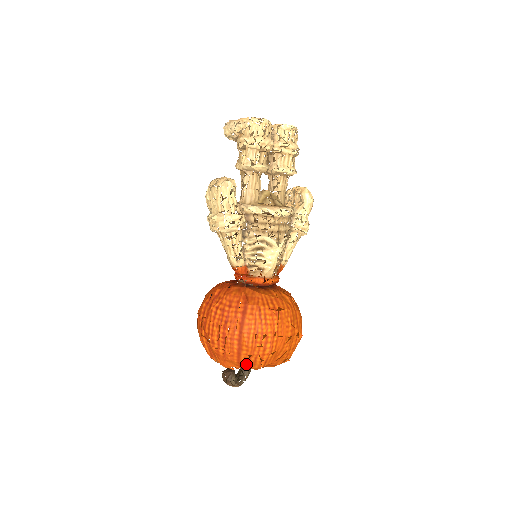
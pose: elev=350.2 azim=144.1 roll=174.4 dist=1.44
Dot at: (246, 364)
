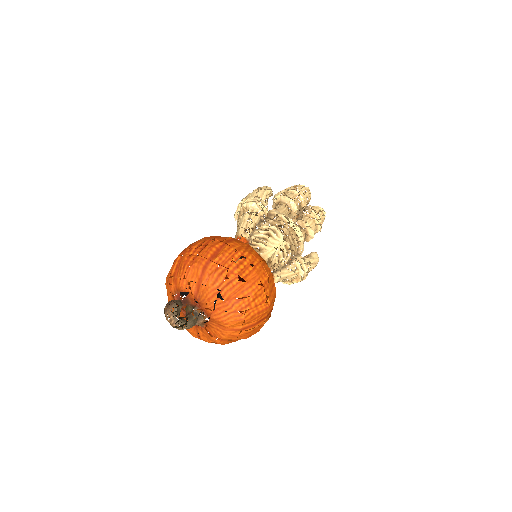
Dot at: (209, 275)
